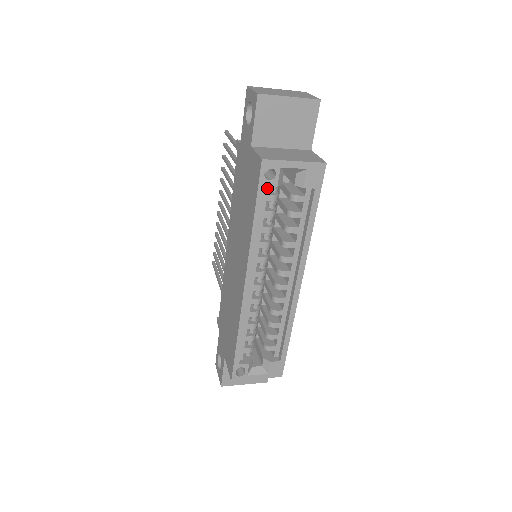
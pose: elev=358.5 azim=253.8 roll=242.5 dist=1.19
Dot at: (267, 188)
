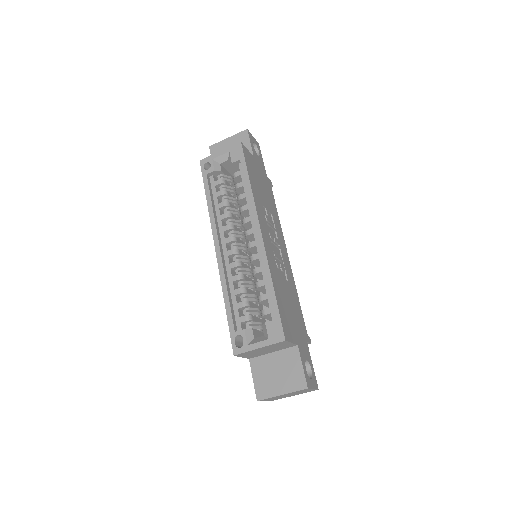
Dot at: (213, 178)
